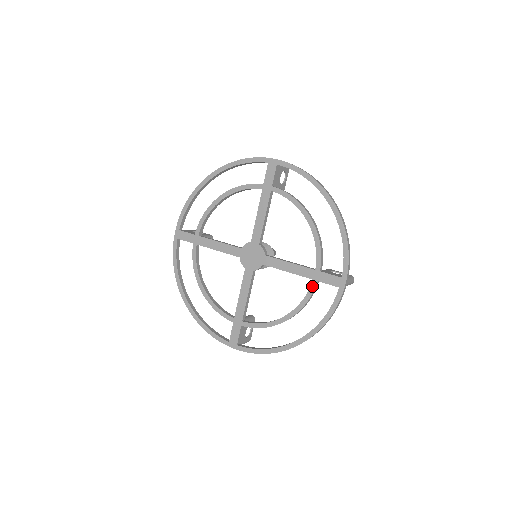
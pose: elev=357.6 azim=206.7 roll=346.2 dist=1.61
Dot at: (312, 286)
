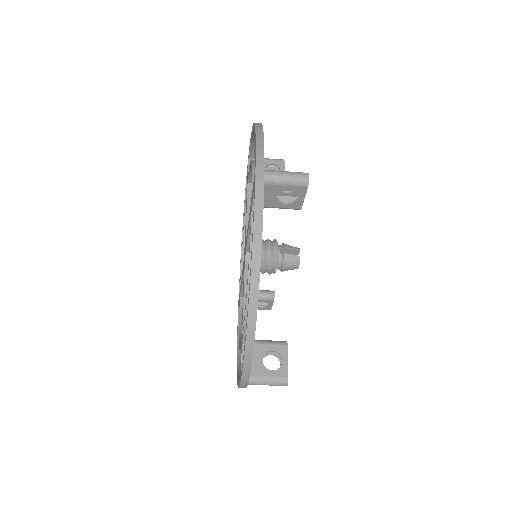
Dot at: (251, 217)
